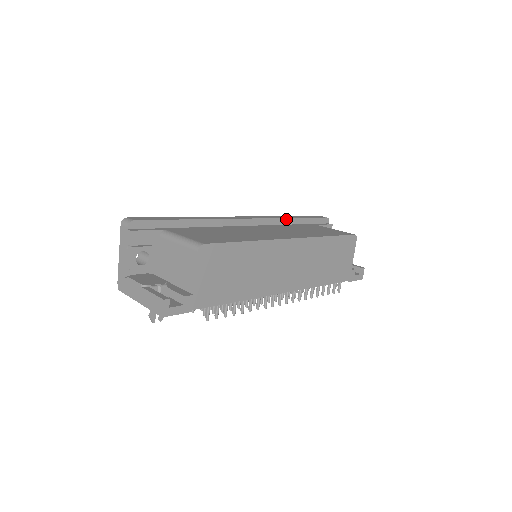
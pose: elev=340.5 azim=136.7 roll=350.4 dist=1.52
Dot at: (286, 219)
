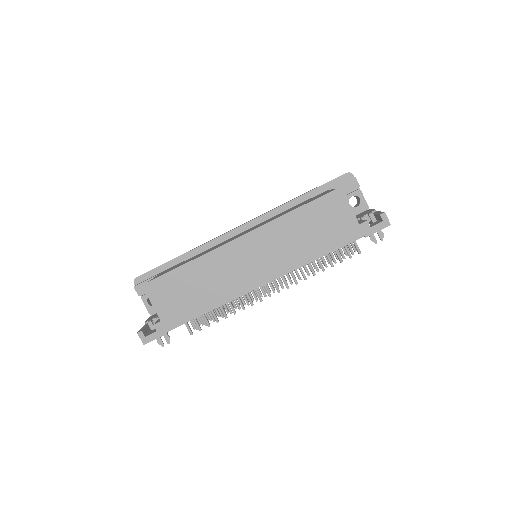
Dot at: (285, 205)
